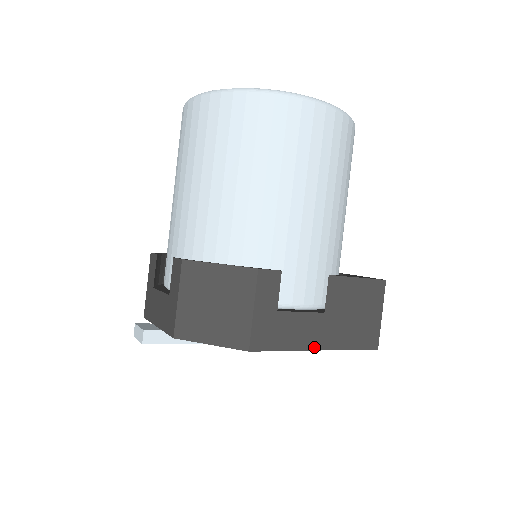
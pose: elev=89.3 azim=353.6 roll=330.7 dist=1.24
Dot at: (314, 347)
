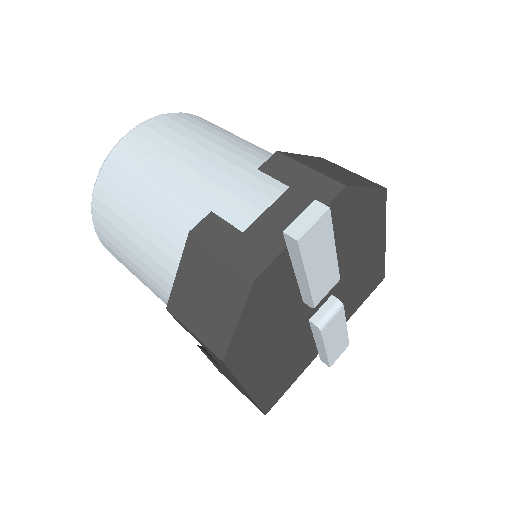
Dot at: (383, 234)
